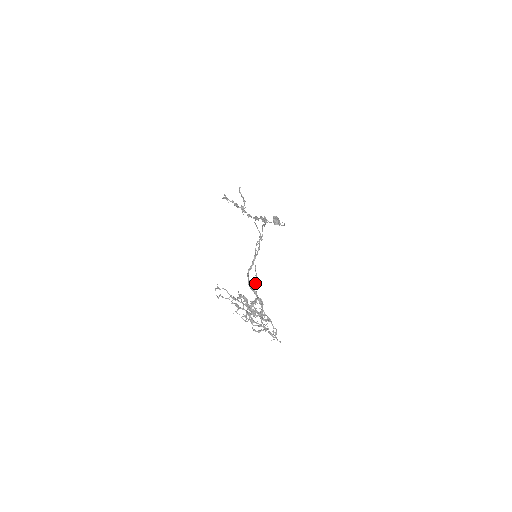
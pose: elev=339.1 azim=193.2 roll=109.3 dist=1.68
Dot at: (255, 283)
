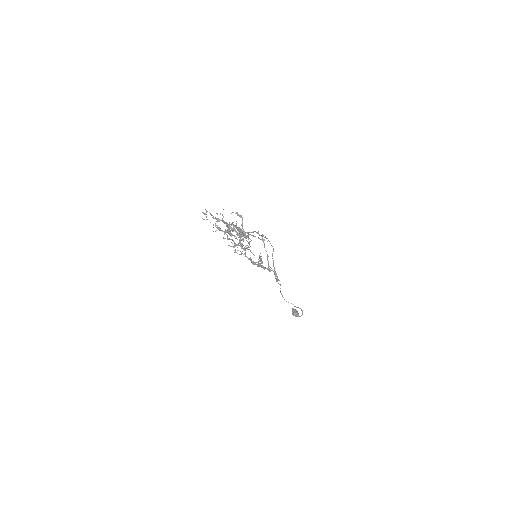
Dot at: (244, 236)
